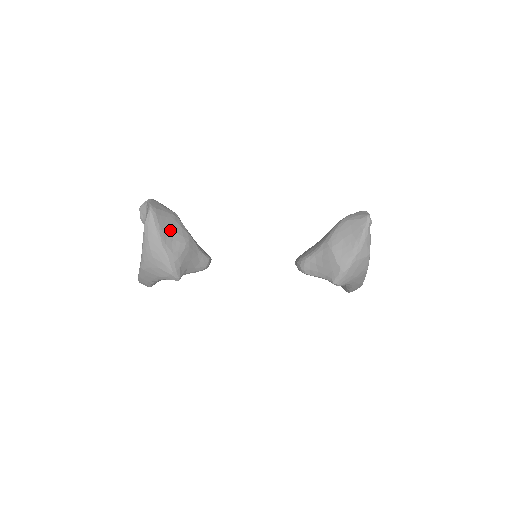
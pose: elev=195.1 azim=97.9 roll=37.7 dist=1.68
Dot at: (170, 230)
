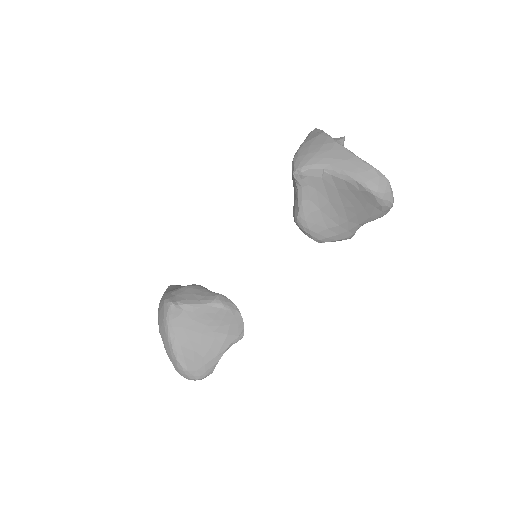
Dot at: occluded
